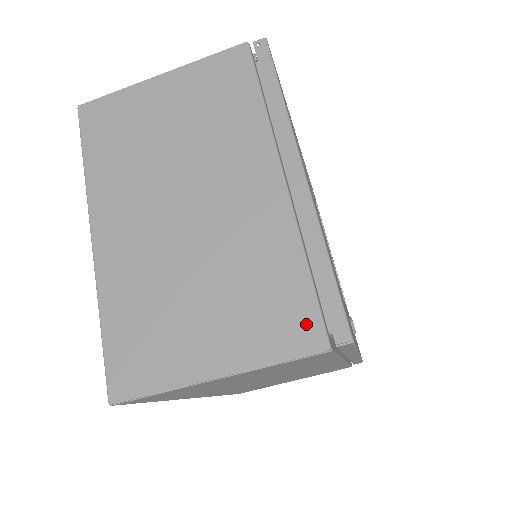
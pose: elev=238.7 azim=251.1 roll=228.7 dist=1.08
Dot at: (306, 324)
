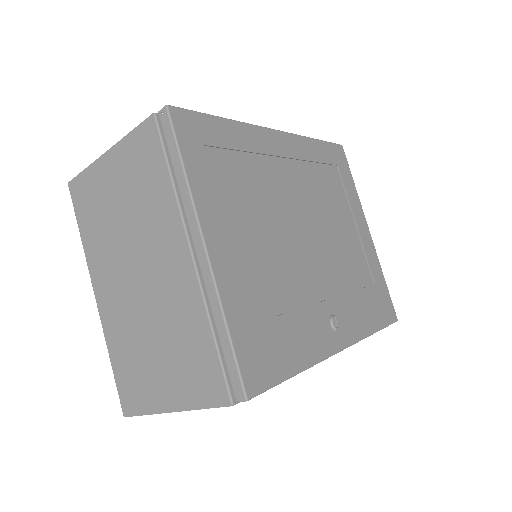
Dot at: (216, 383)
